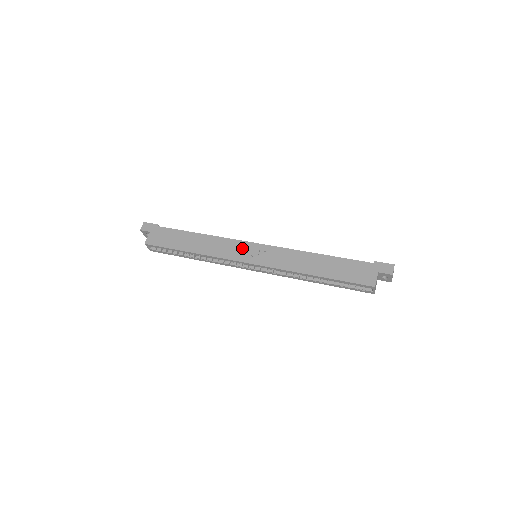
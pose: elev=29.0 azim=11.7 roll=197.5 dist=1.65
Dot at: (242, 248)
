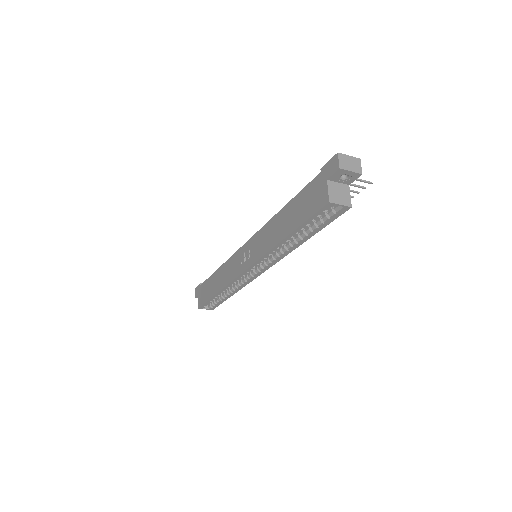
Dot at: (239, 259)
